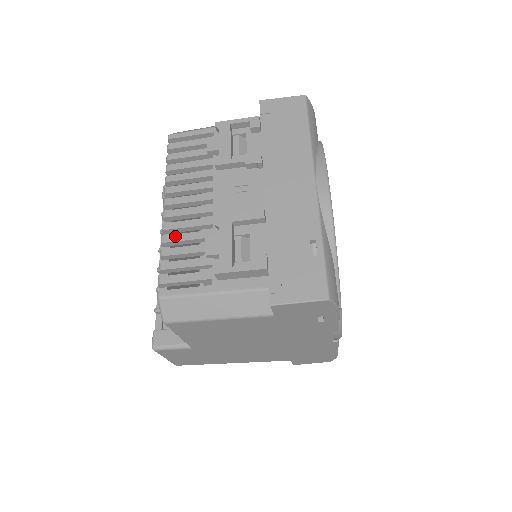
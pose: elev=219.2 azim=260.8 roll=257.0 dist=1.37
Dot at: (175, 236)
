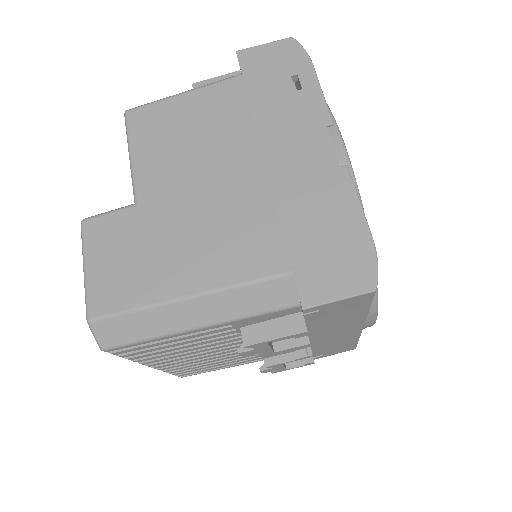
Dot at: occluded
